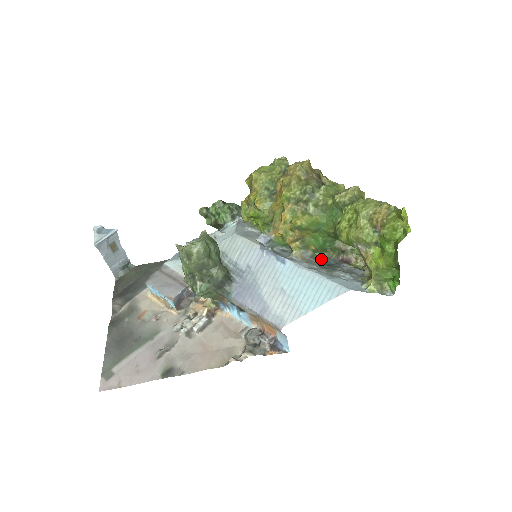
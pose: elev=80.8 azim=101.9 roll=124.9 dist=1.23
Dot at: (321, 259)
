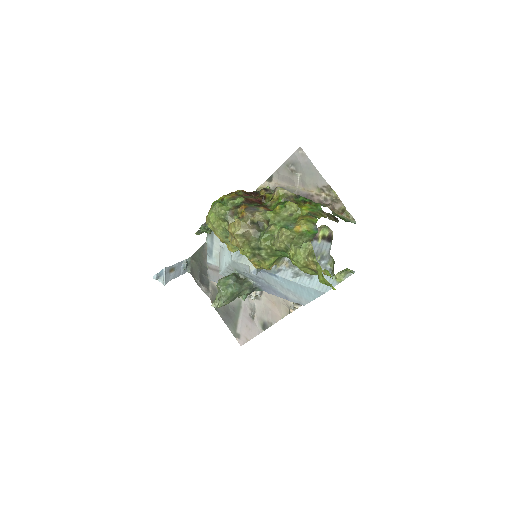
Dot at: occluded
